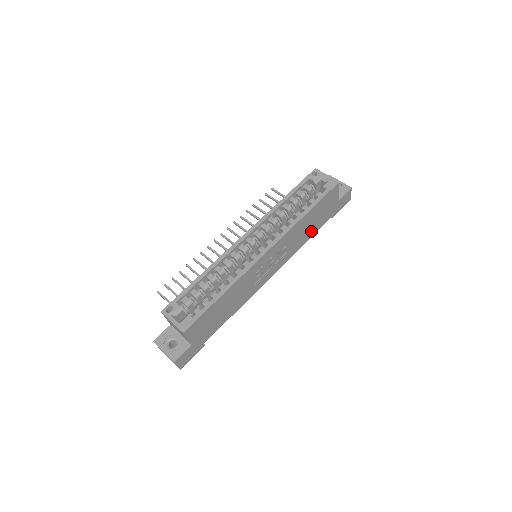
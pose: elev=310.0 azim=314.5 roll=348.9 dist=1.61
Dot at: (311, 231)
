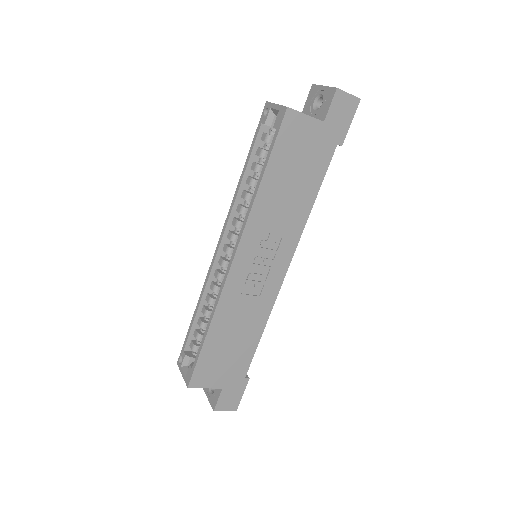
Dot at: (307, 189)
